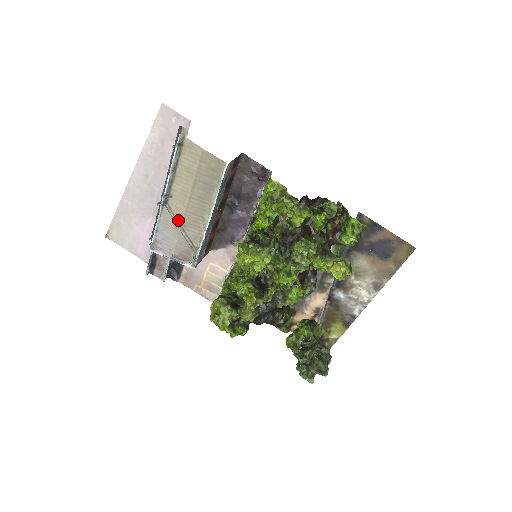
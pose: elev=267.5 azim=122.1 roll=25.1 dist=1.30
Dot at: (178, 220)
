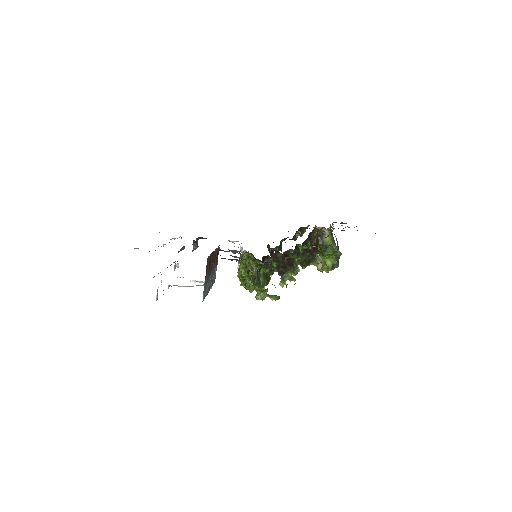
Dot at: (187, 286)
